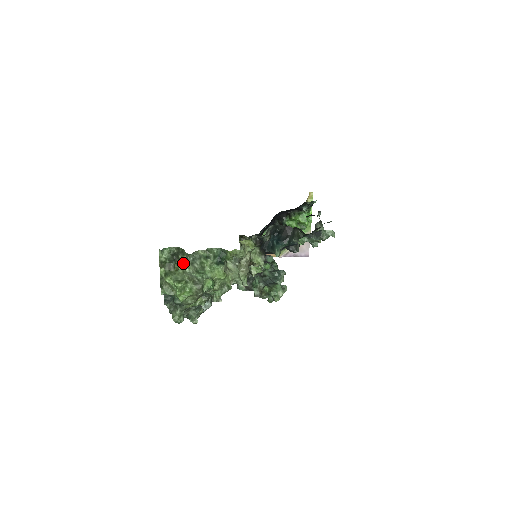
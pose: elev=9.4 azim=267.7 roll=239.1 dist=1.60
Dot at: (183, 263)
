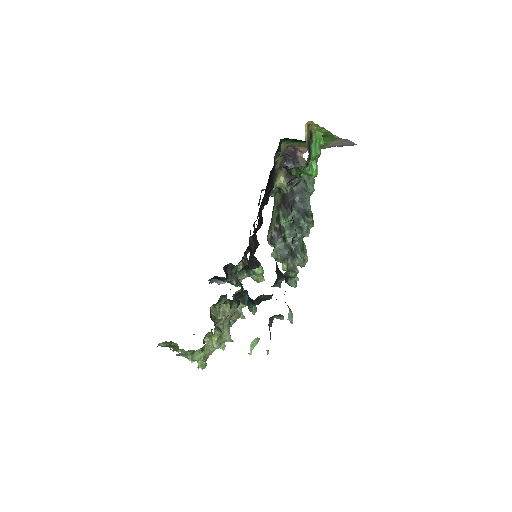
Dot at: (176, 354)
